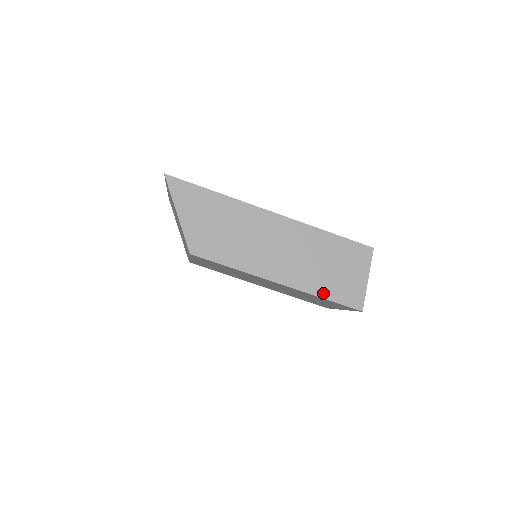
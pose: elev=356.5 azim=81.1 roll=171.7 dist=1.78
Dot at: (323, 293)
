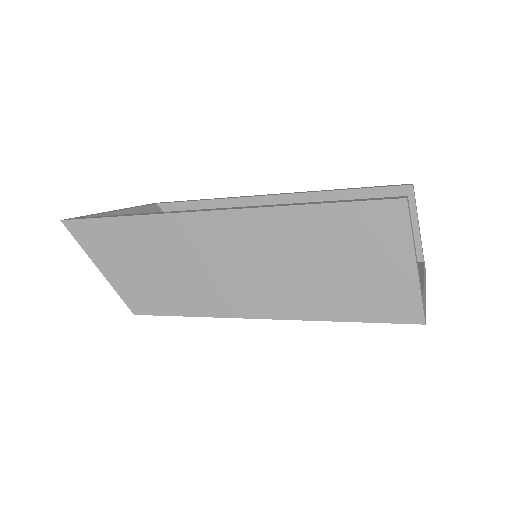
Dot at: (338, 313)
